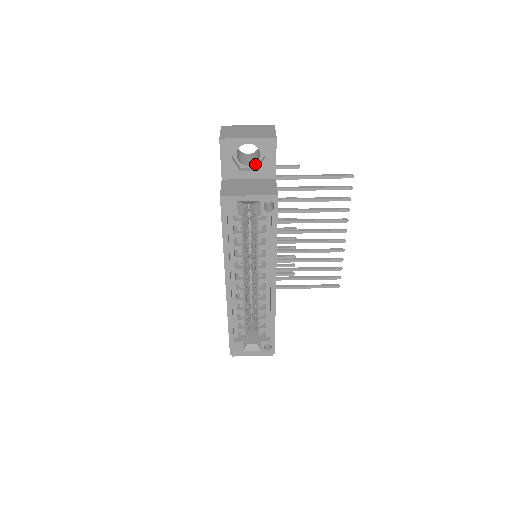
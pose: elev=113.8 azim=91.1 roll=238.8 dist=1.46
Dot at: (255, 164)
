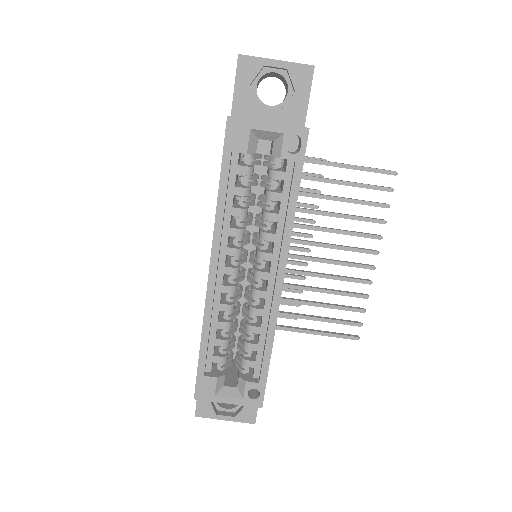
Dot at: (279, 105)
